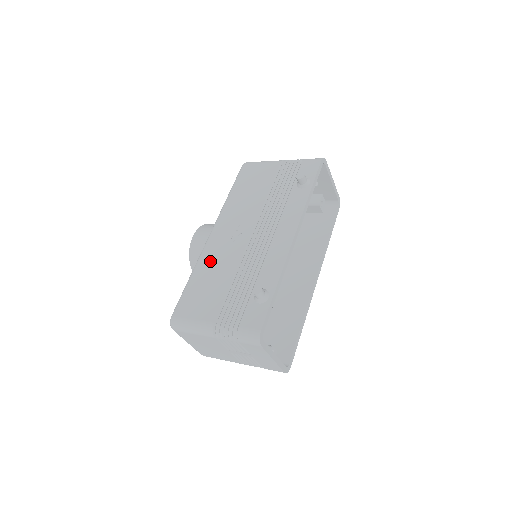
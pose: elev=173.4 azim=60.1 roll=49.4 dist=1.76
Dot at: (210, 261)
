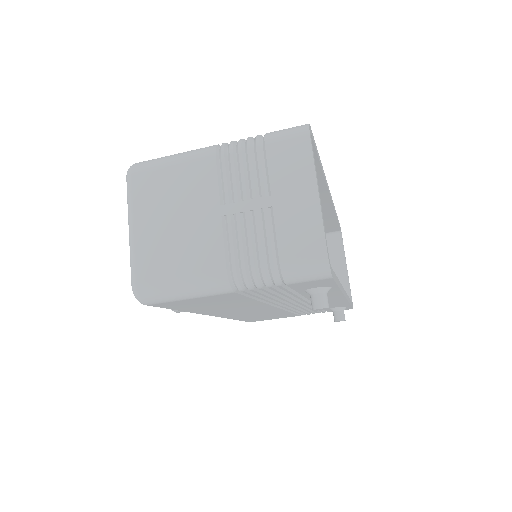
Dot at: occluded
